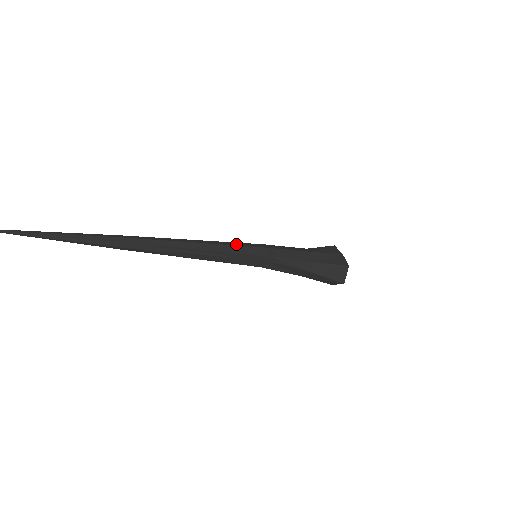
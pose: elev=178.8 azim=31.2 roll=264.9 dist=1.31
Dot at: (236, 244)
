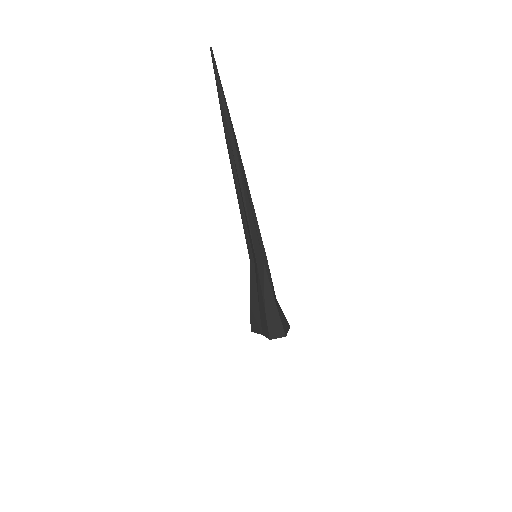
Dot at: occluded
